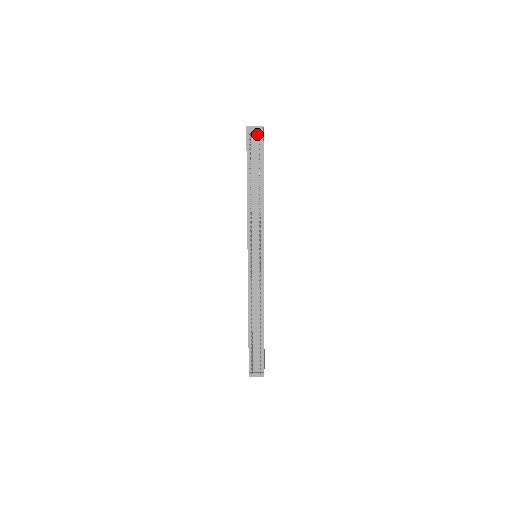
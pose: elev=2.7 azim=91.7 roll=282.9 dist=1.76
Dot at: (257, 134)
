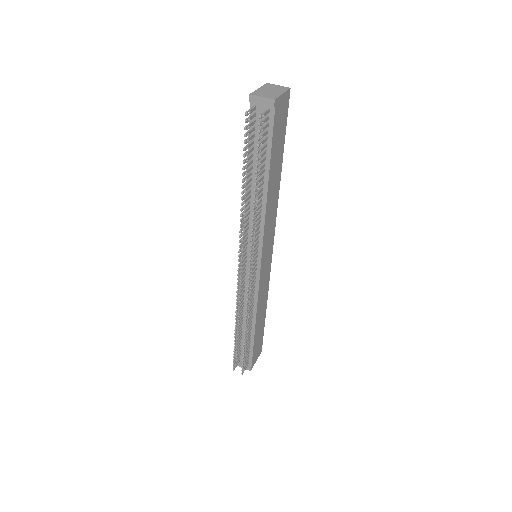
Dot at: (265, 109)
